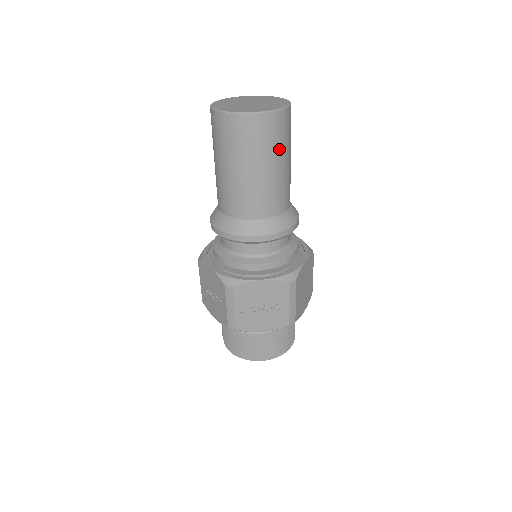
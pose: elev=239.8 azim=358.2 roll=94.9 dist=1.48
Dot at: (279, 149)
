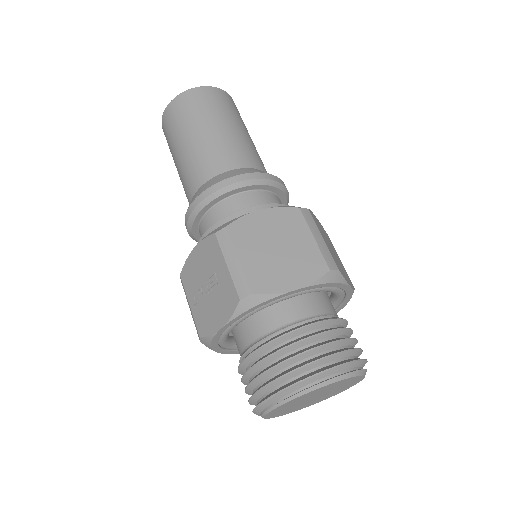
Dot at: (194, 119)
